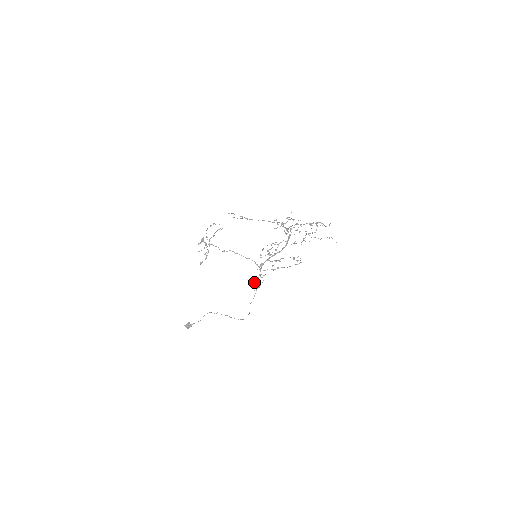
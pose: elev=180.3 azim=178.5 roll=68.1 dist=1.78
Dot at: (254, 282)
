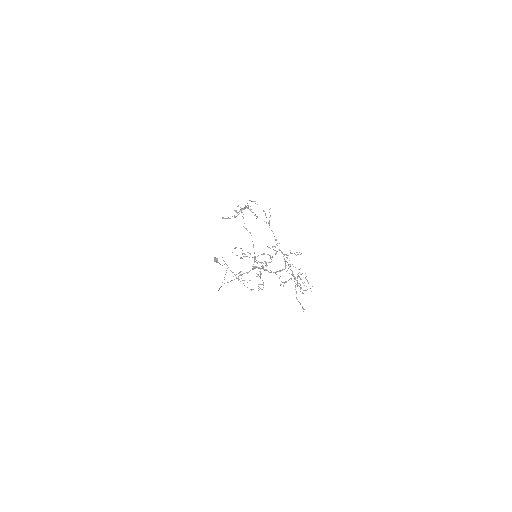
Dot at: (239, 272)
